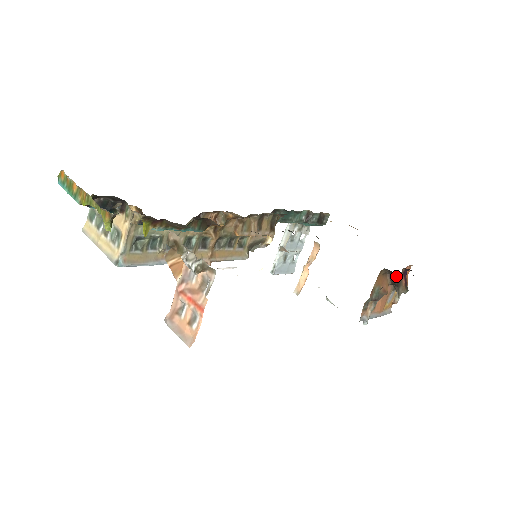
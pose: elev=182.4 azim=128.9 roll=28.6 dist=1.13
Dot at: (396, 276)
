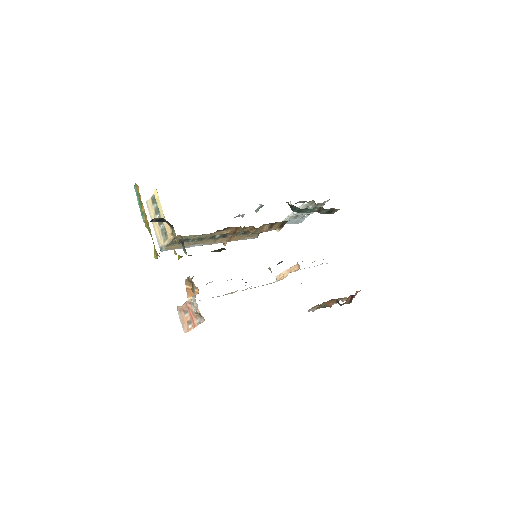
Dot at: occluded
